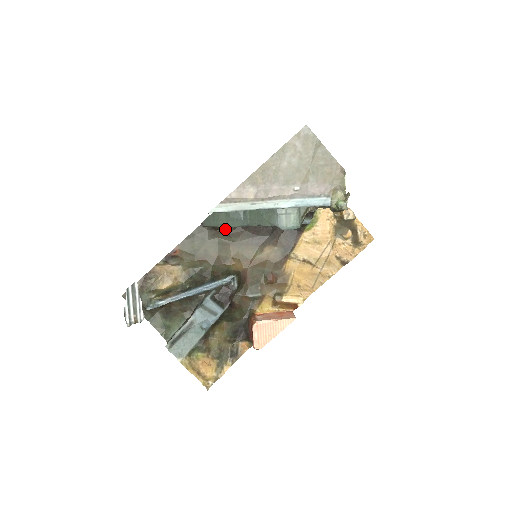
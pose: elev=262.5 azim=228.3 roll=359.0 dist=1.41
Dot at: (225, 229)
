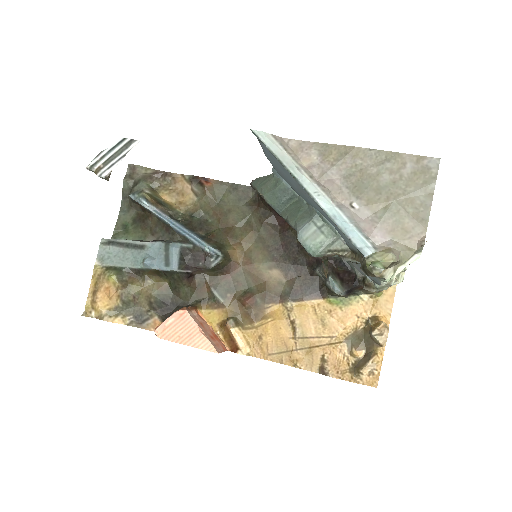
Dot at: (266, 213)
